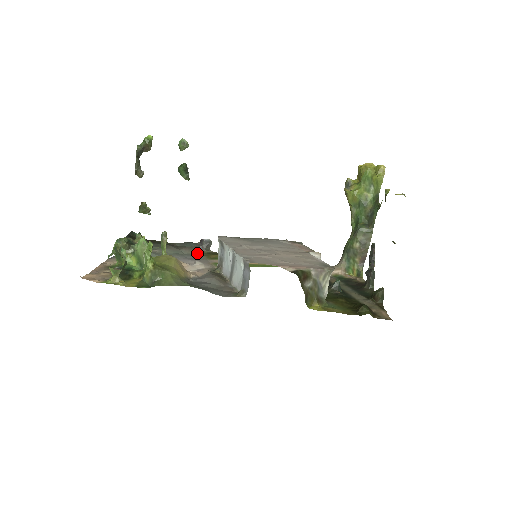
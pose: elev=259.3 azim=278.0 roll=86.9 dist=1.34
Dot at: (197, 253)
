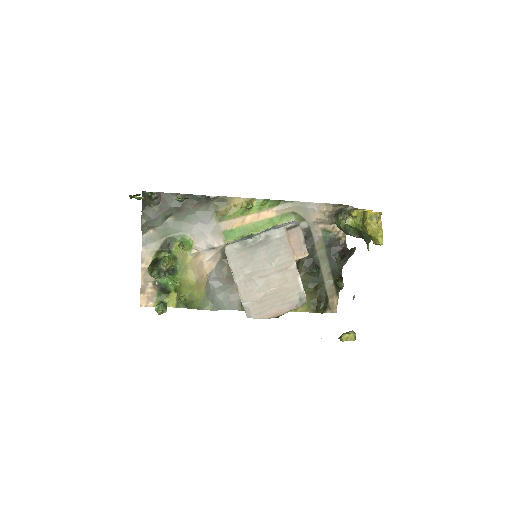
Dot at: (207, 209)
